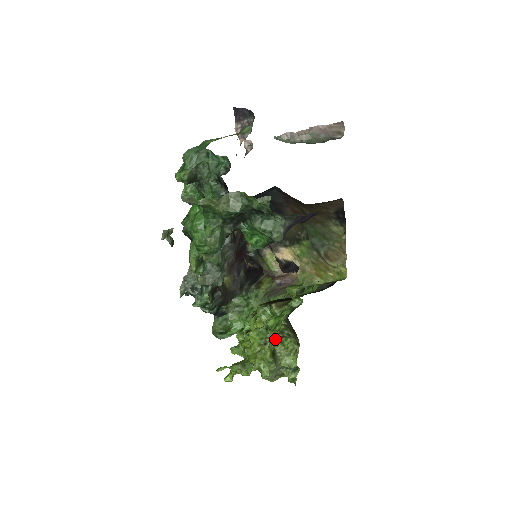
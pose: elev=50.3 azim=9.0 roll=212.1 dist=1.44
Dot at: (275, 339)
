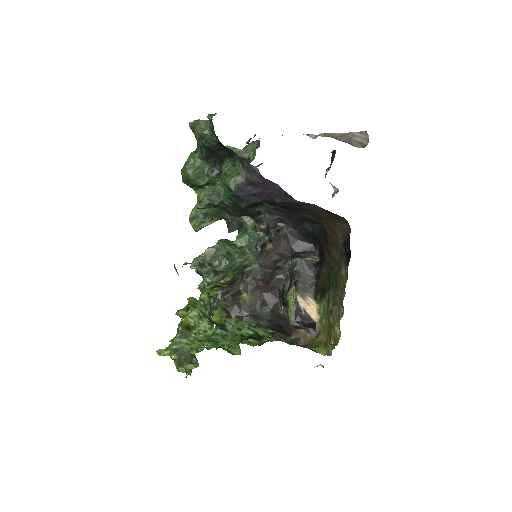
Dot at: (198, 313)
